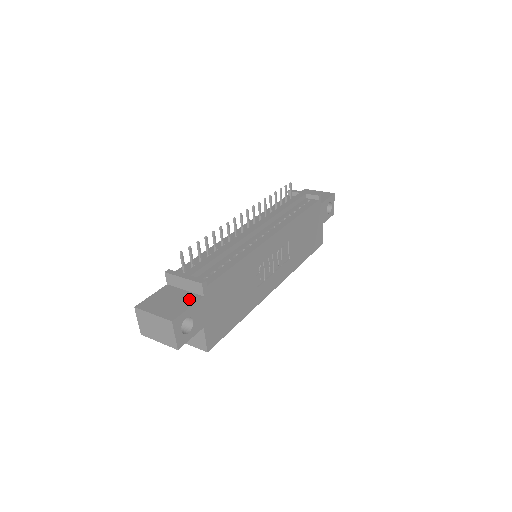
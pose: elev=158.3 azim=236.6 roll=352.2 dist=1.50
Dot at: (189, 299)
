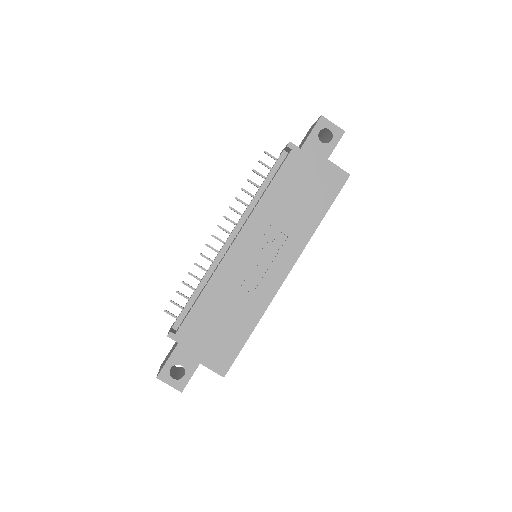
Dot at: (173, 349)
